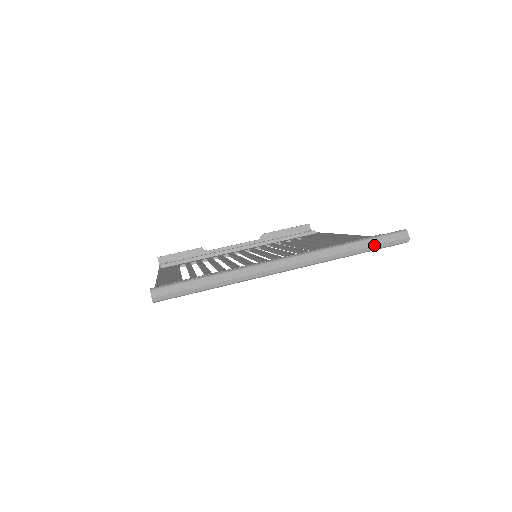
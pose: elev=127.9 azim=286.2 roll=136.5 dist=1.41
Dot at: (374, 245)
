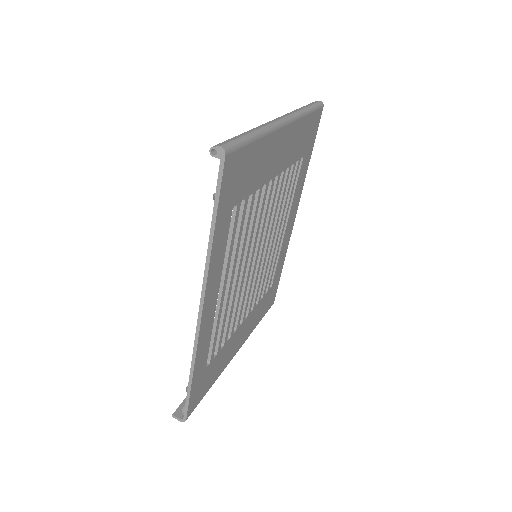
Dot at: (310, 105)
